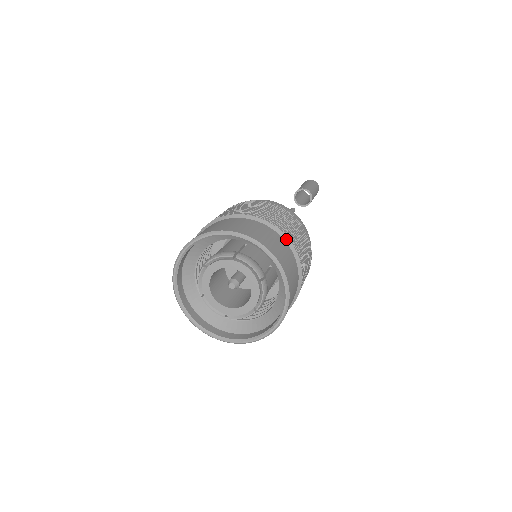
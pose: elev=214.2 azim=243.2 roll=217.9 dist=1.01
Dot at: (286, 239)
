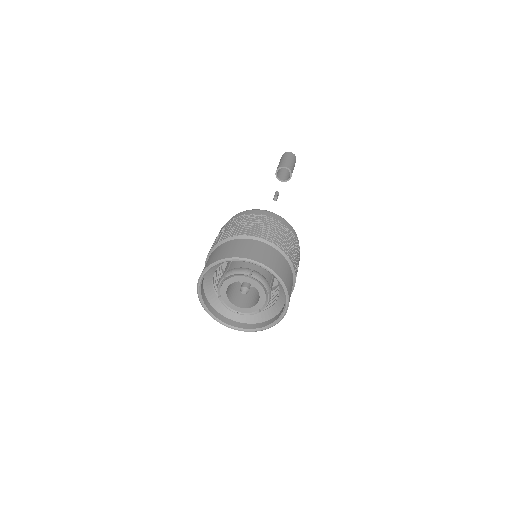
Dot at: (288, 259)
